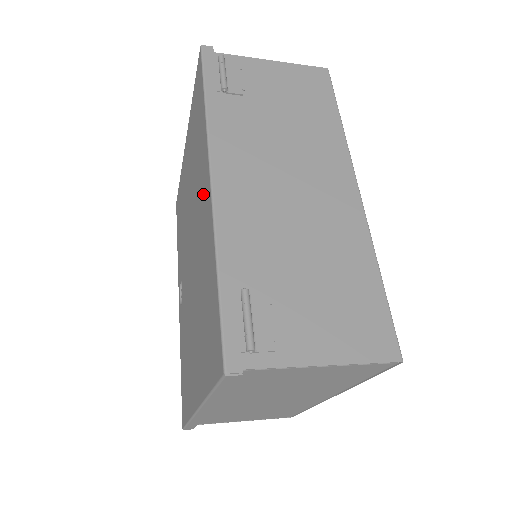
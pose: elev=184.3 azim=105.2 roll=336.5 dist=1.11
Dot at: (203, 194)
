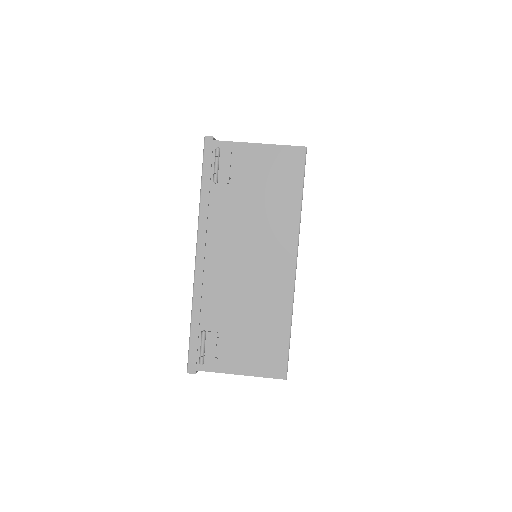
Dot at: occluded
